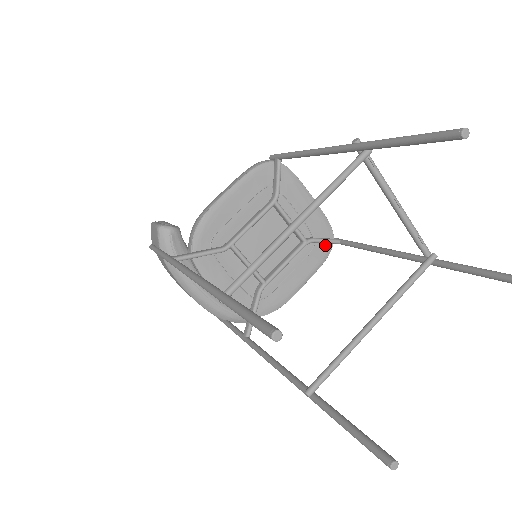
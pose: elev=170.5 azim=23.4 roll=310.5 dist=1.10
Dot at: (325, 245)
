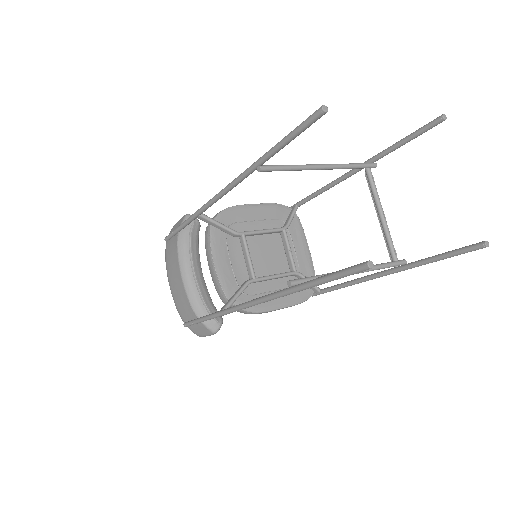
Dot at: (307, 289)
